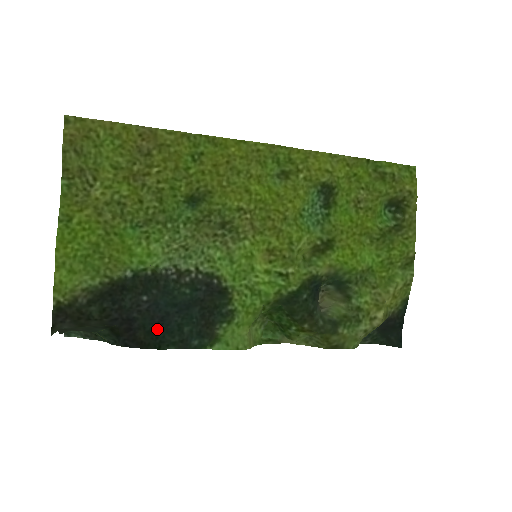
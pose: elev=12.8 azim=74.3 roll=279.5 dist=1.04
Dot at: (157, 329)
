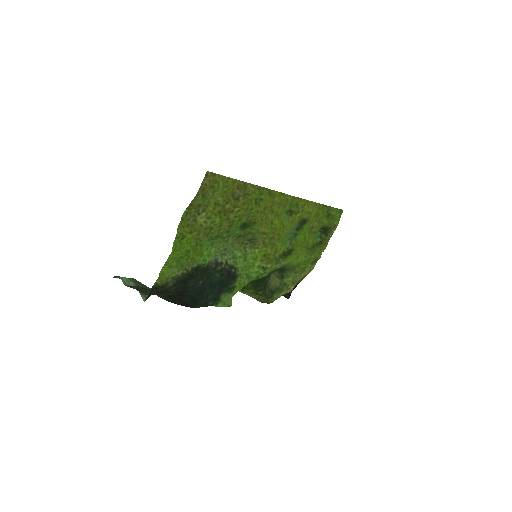
Dot at: (197, 297)
